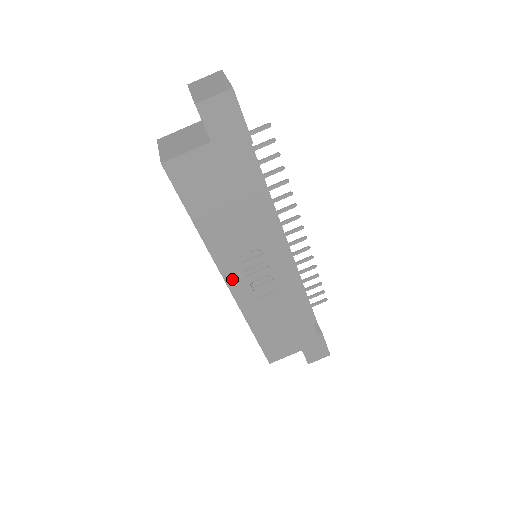
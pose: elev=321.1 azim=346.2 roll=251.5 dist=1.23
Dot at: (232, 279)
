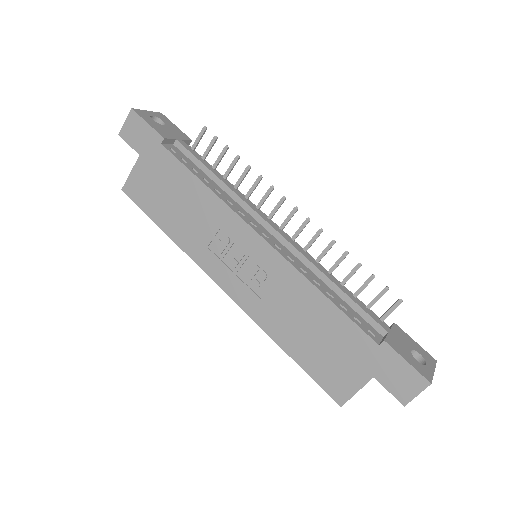
Dot at: (223, 280)
